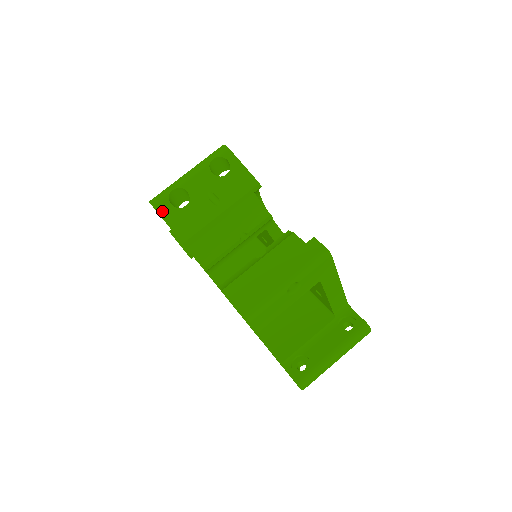
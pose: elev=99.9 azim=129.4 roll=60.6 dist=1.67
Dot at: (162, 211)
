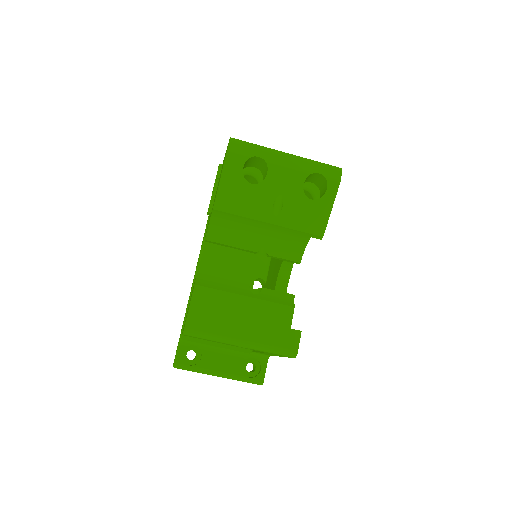
Dot at: (230, 163)
